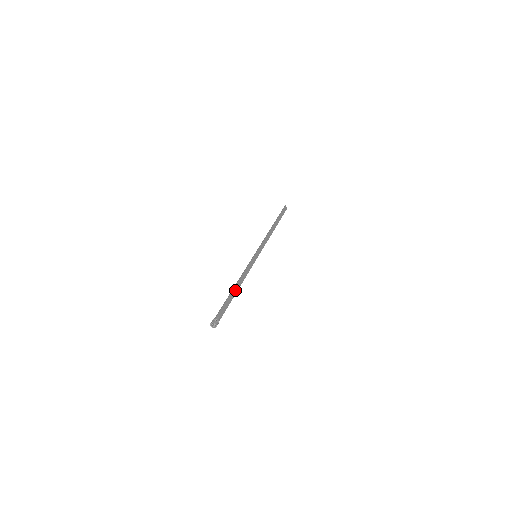
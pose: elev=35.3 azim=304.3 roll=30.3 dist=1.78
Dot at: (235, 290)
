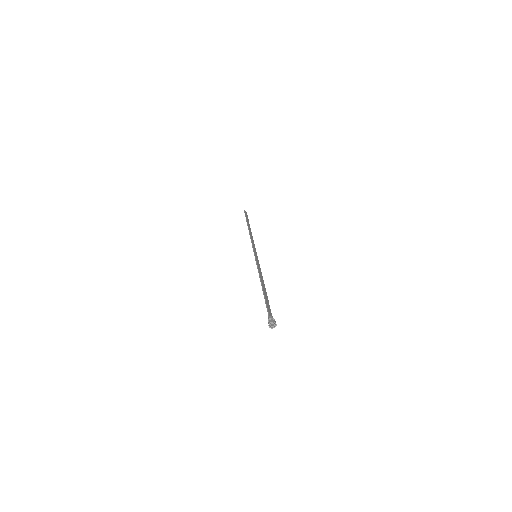
Dot at: (264, 289)
